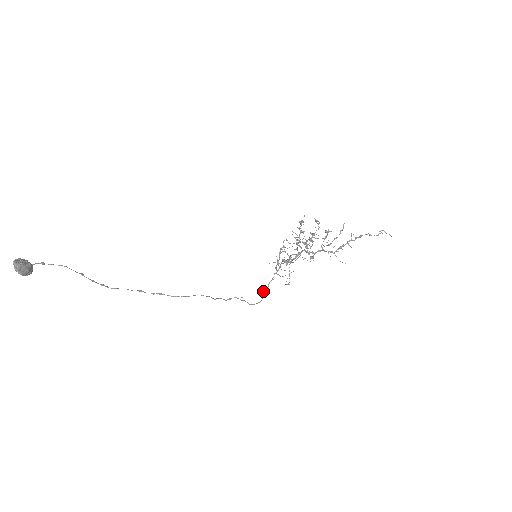
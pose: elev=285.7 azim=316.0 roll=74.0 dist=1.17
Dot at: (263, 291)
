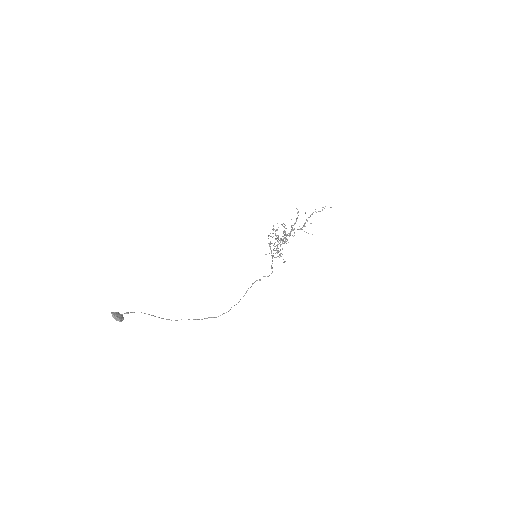
Dot at: (271, 267)
